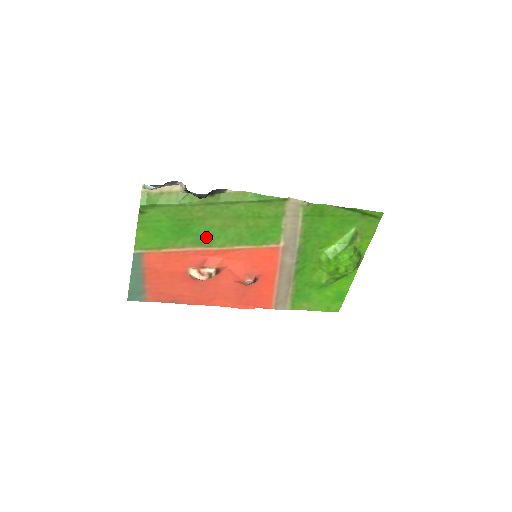
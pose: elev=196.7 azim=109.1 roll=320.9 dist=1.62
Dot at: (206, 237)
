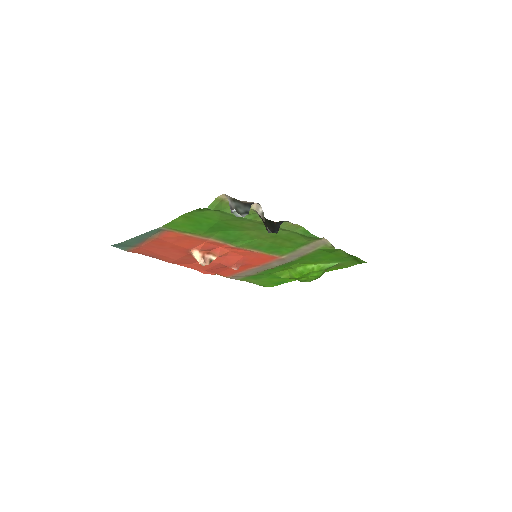
Dot at: (234, 238)
